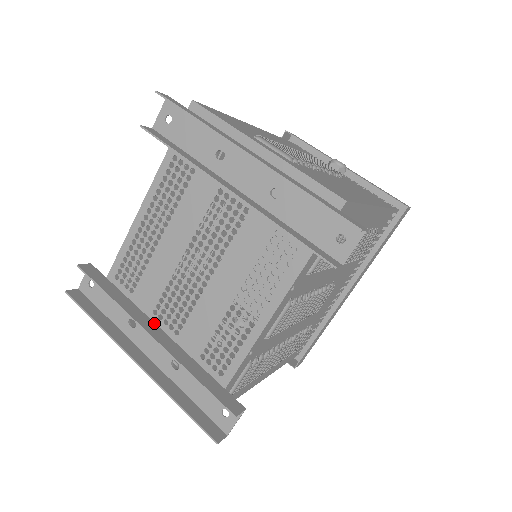
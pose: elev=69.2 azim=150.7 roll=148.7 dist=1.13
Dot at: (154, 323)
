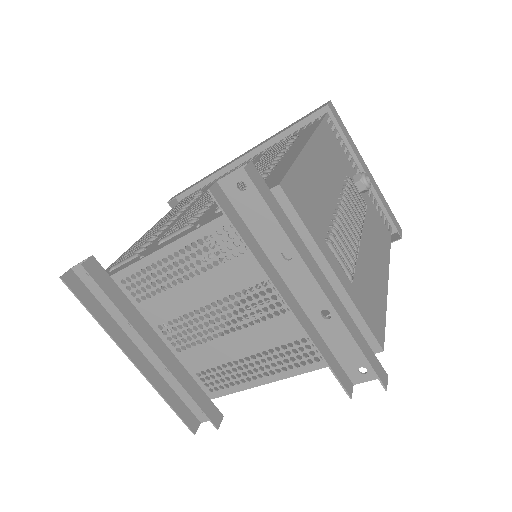
Dot at: (156, 334)
